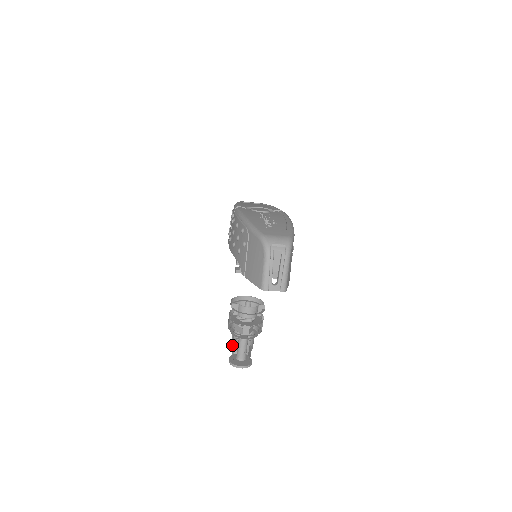
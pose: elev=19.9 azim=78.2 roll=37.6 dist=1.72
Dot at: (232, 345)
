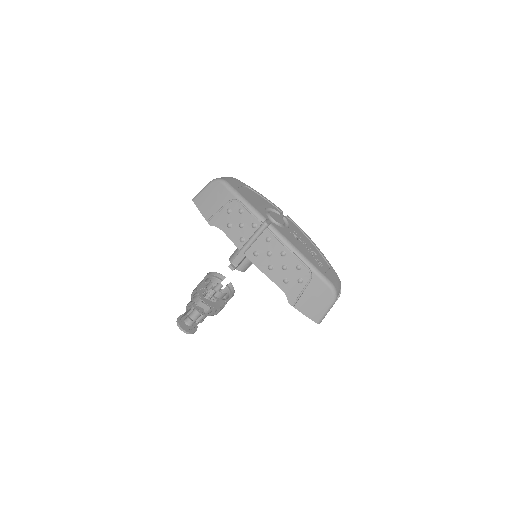
Dot at: (188, 316)
